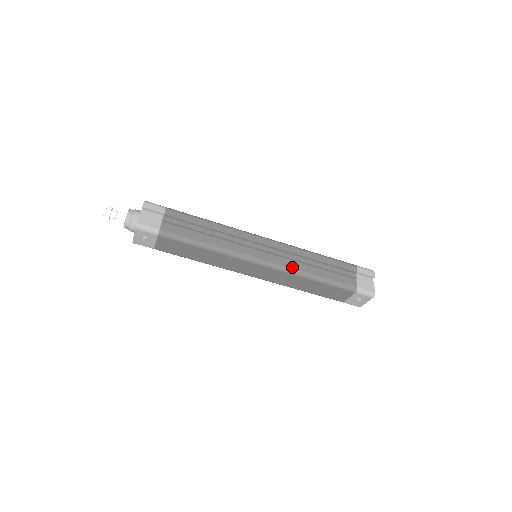
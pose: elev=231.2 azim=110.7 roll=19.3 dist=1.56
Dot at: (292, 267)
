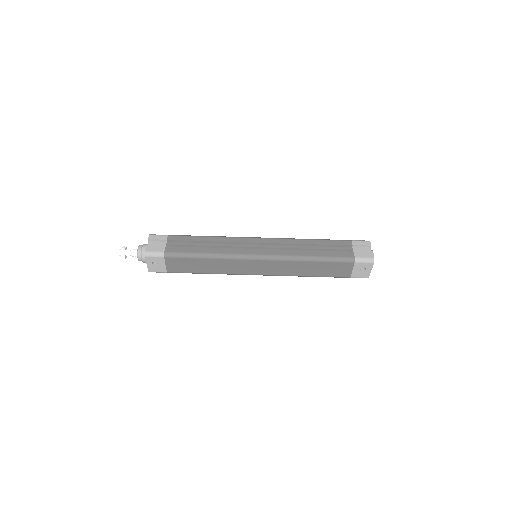
Dot at: (287, 254)
